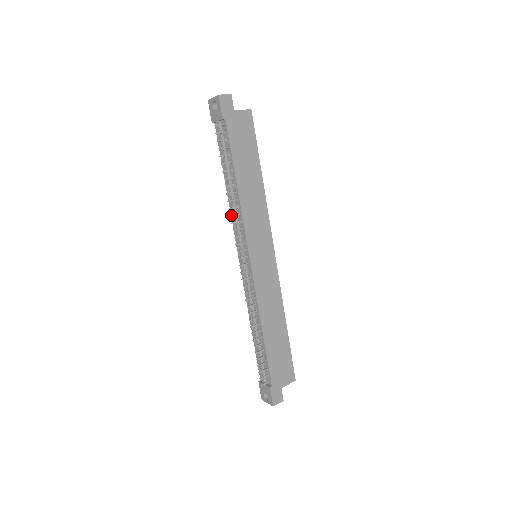
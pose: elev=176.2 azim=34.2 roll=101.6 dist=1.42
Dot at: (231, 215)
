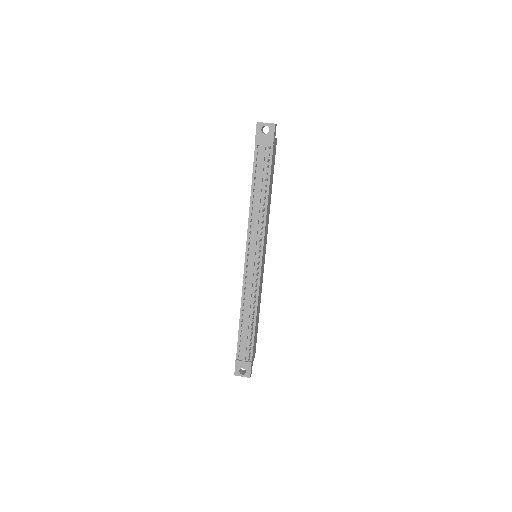
Dot at: (262, 223)
